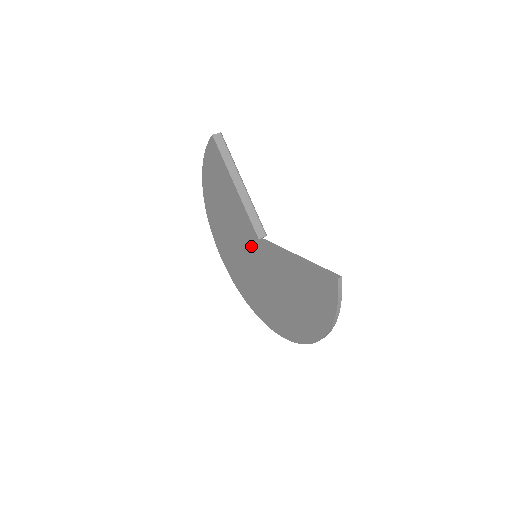
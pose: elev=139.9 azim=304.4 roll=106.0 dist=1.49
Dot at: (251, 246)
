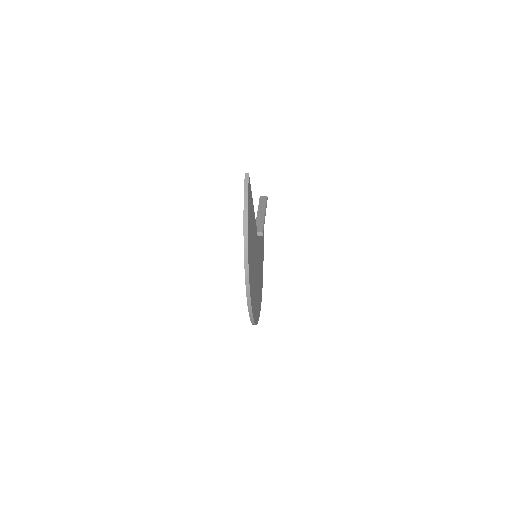
Dot at: occluded
